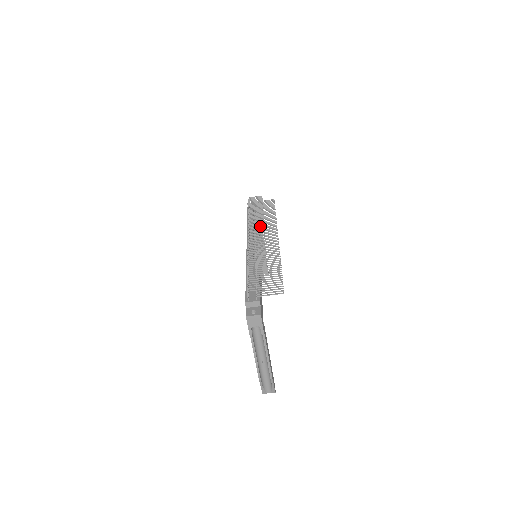
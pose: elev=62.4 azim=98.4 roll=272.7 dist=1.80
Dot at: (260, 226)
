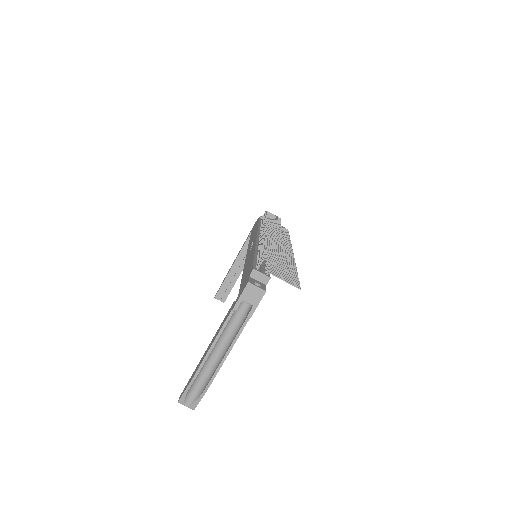
Dot at: occluded
